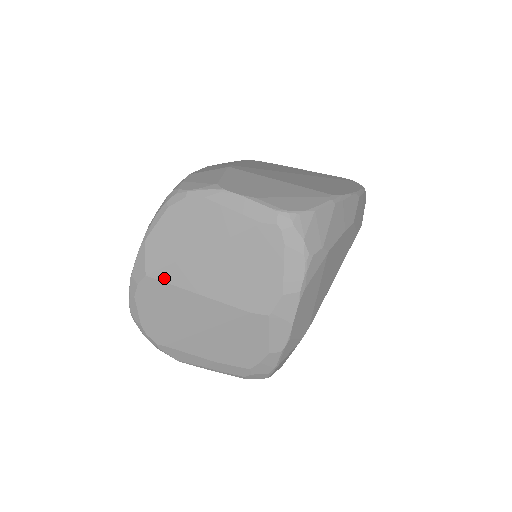
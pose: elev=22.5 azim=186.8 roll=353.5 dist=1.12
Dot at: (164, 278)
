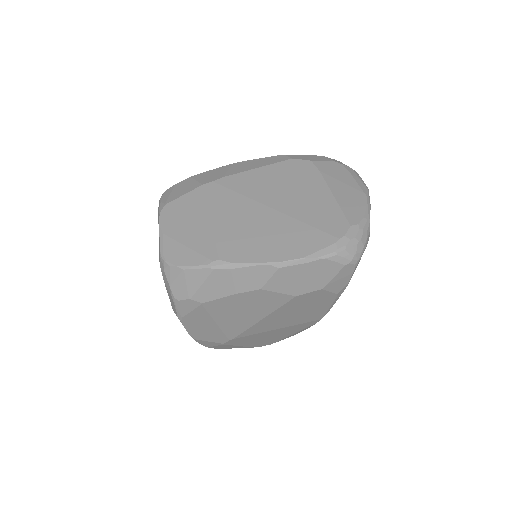
Dot at: occluded
